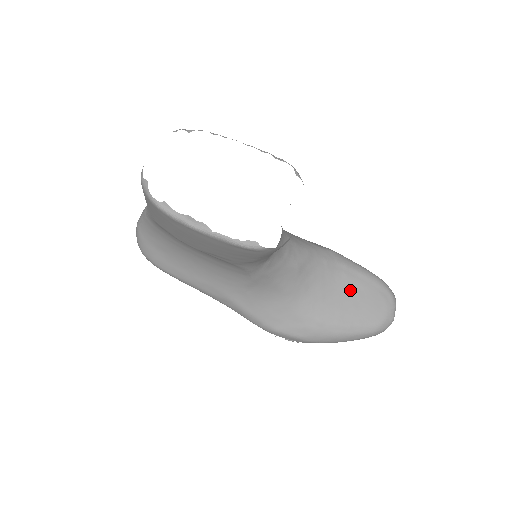
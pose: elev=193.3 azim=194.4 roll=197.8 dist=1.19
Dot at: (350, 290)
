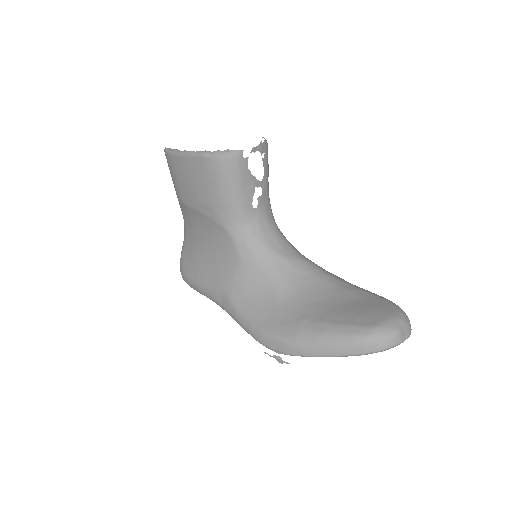
Dot at: (348, 300)
